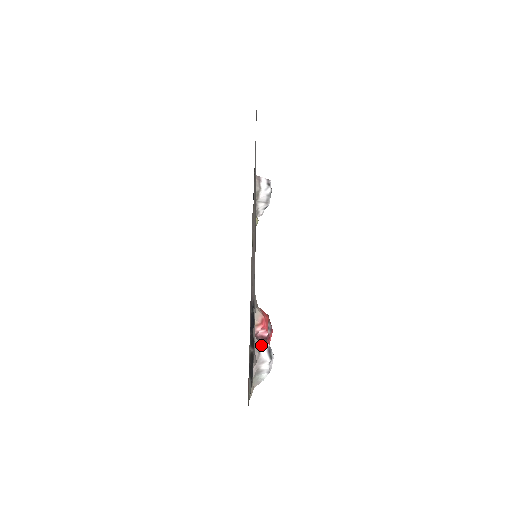
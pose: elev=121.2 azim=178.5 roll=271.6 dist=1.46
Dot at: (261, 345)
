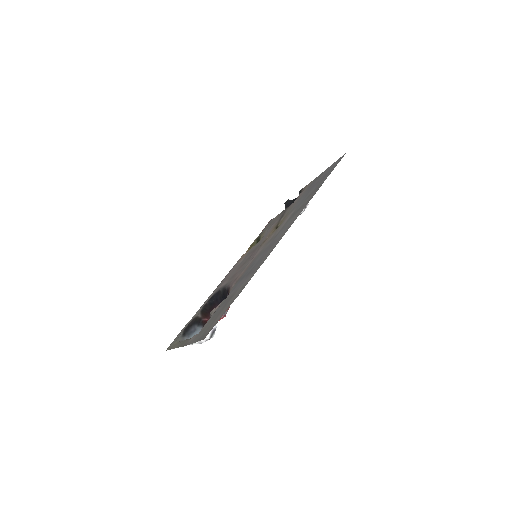
Dot at: occluded
